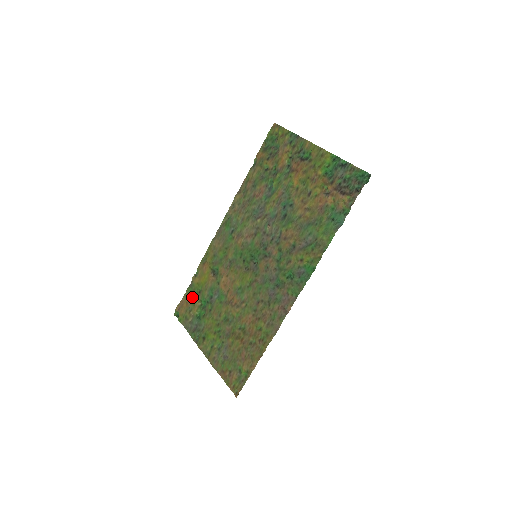
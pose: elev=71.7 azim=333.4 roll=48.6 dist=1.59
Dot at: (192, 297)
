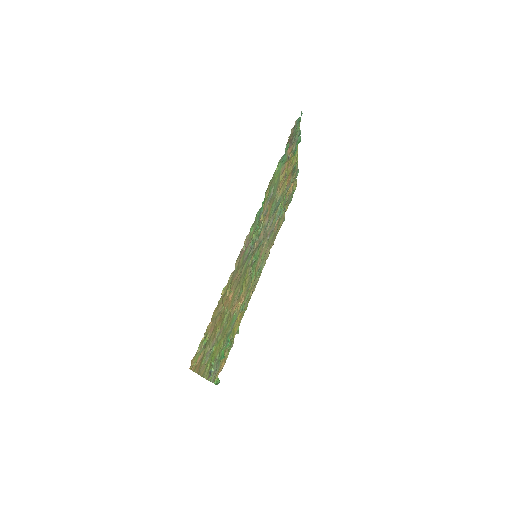
Dot at: (226, 350)
